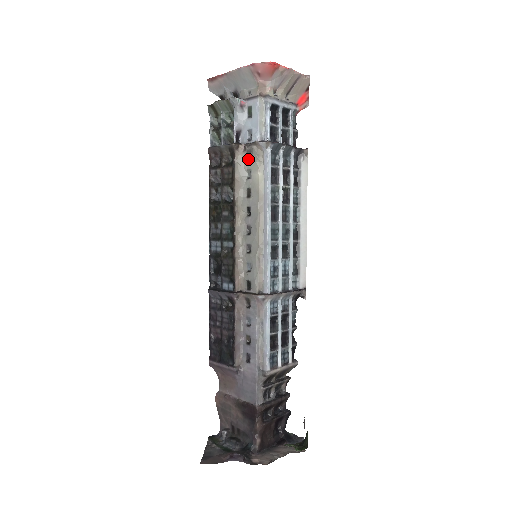
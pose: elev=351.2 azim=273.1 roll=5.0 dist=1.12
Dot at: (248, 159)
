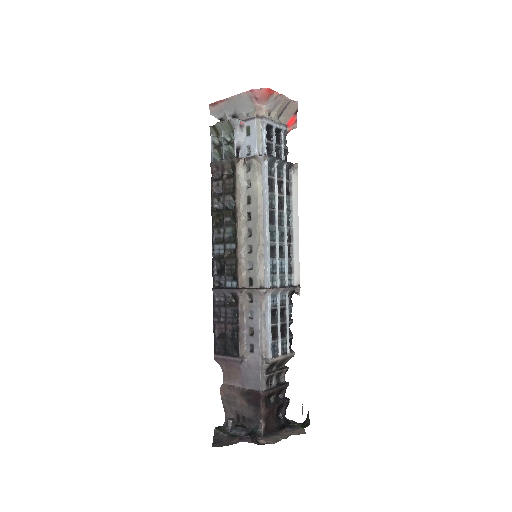
Dot at: (247, 171)
